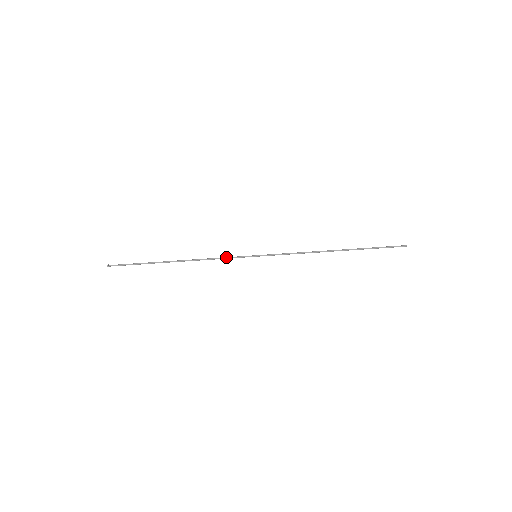
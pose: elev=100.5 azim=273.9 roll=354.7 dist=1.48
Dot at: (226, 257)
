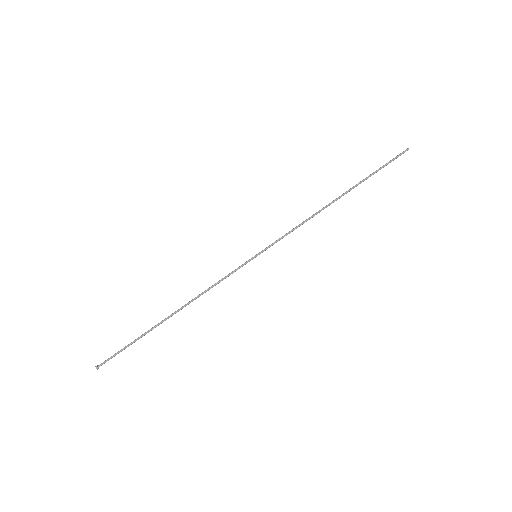
Dot at: (224, 277)
